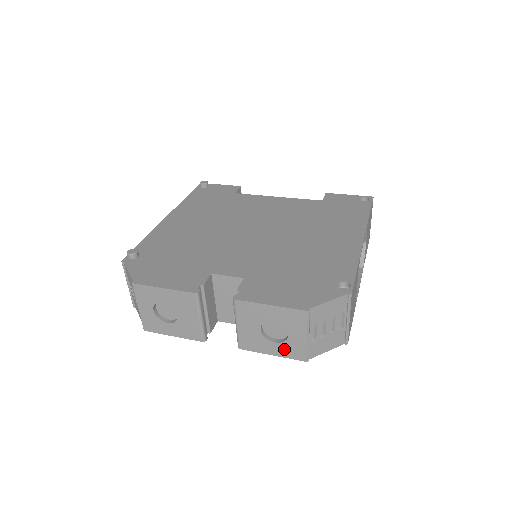
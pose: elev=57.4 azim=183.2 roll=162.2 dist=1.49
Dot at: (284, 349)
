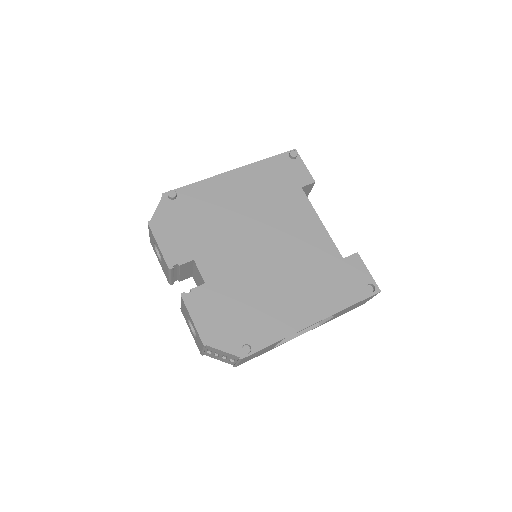
Dot at: occluded
